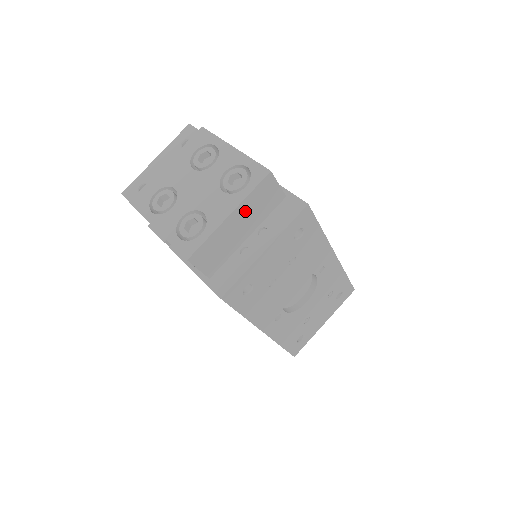
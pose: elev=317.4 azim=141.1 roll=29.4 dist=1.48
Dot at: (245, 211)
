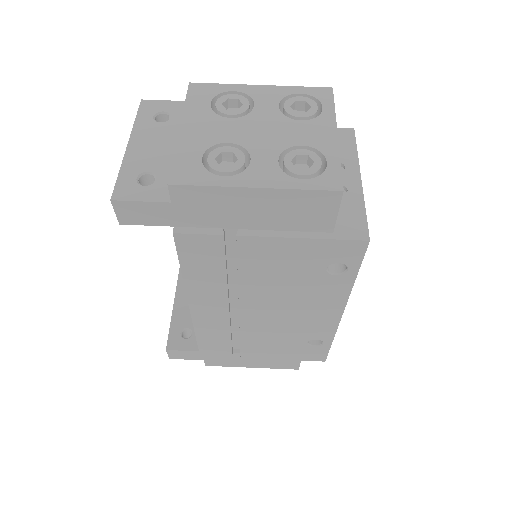
Dot at: occluded
